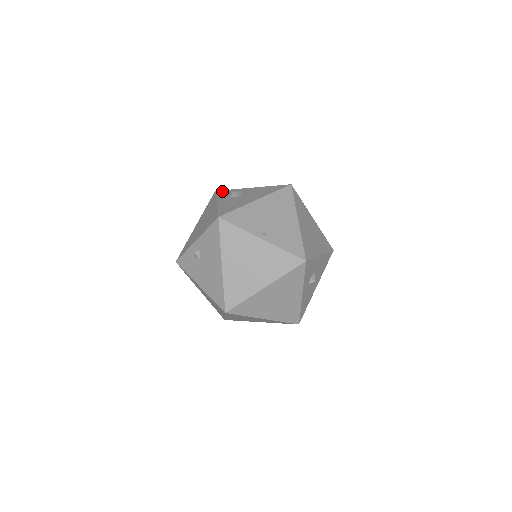
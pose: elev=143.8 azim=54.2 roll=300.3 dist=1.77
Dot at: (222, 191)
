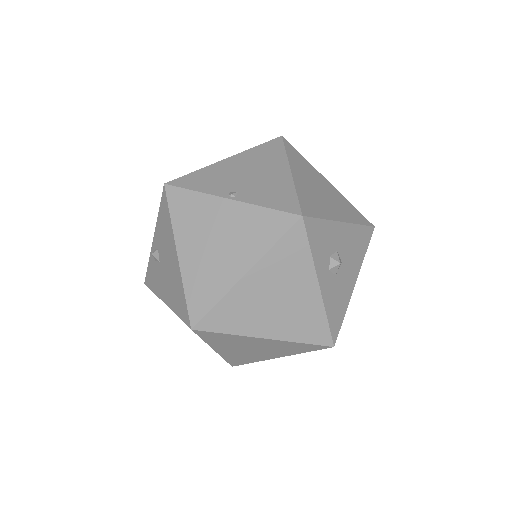
Dot at: occluded
